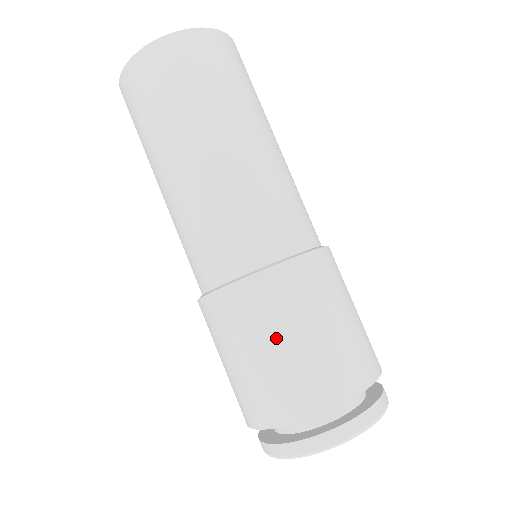
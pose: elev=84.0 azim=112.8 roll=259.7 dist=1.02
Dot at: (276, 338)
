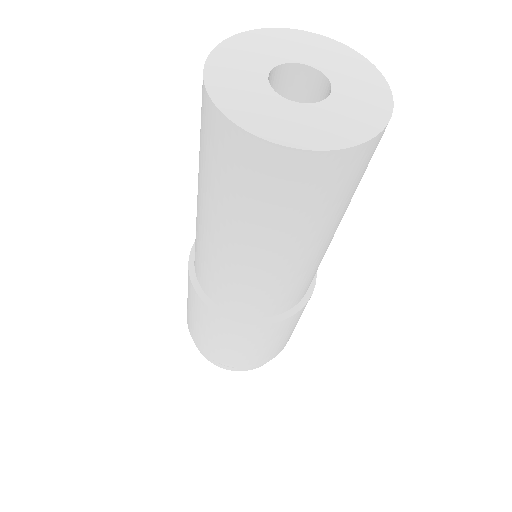
Dot at: (235, 345)
